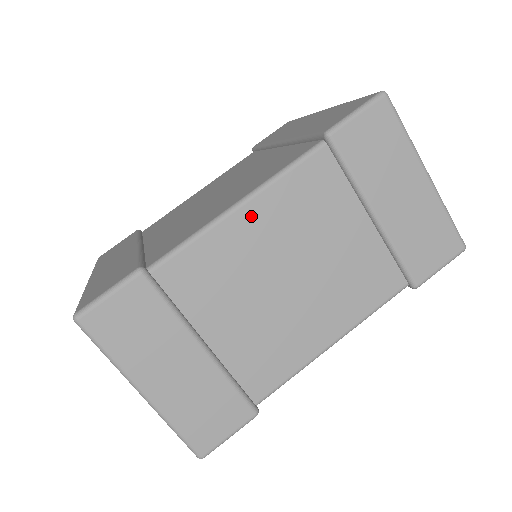
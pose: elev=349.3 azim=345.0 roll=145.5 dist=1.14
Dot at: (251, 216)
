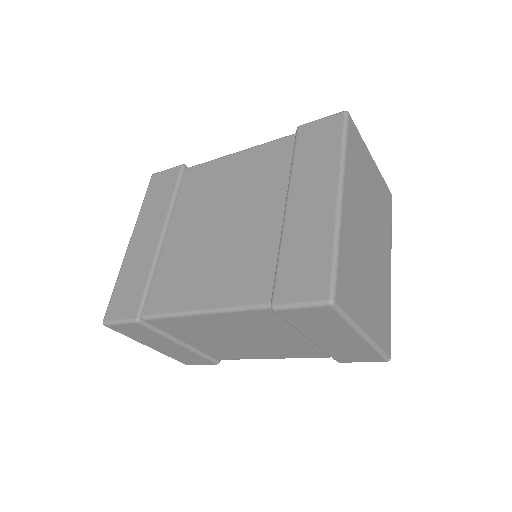
Dot at: (211, 319)
